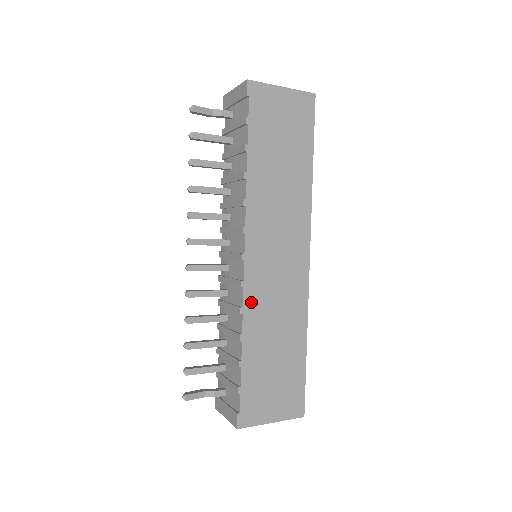
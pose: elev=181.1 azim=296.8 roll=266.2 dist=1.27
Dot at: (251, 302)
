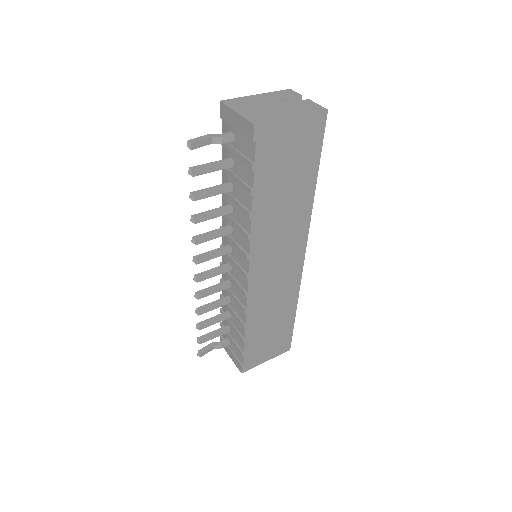
Dot at: (253, 303)
